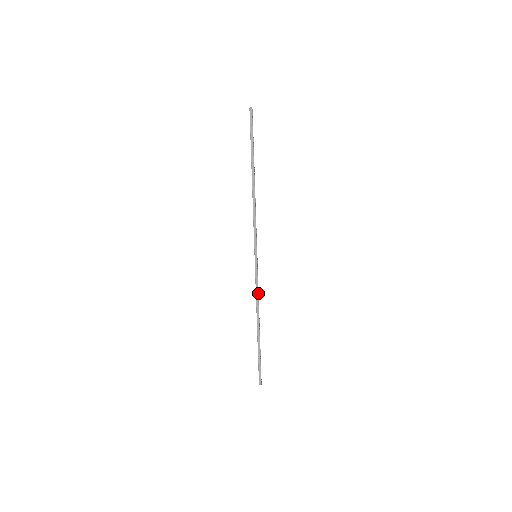
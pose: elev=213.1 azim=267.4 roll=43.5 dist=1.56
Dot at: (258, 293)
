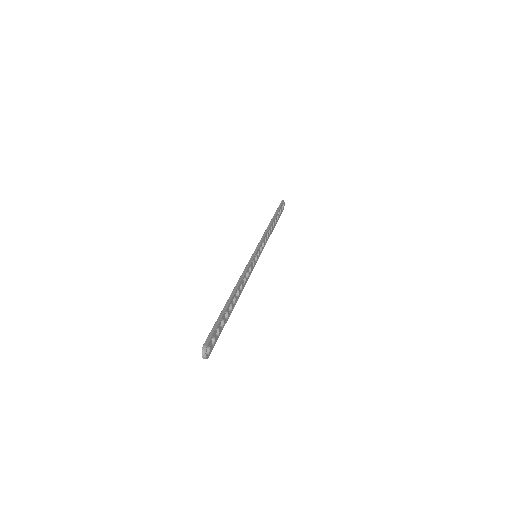
Dot at: (266, 234)
